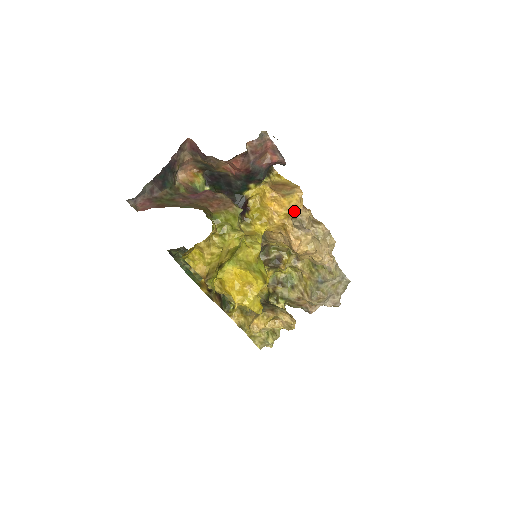
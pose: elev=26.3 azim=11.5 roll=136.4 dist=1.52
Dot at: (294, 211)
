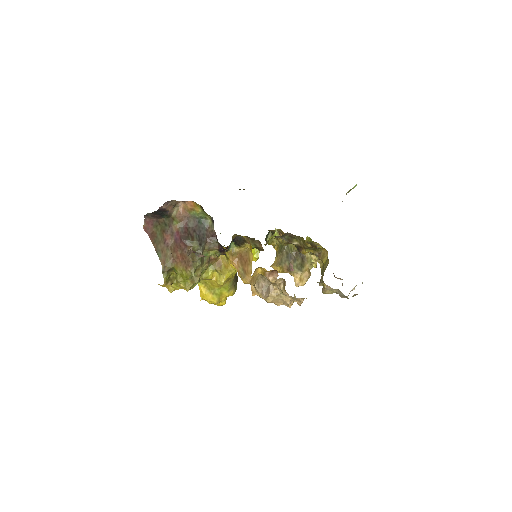
Dot at: occluded
